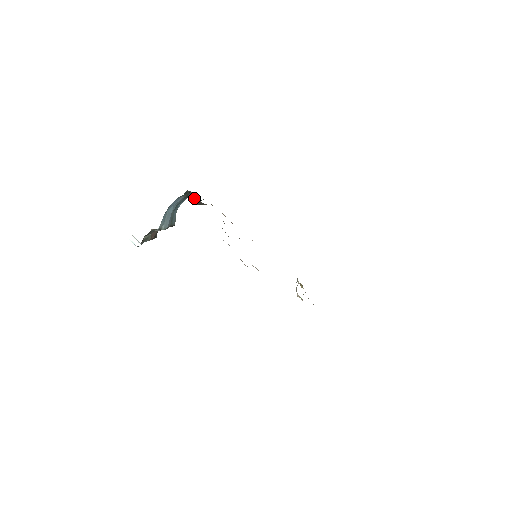
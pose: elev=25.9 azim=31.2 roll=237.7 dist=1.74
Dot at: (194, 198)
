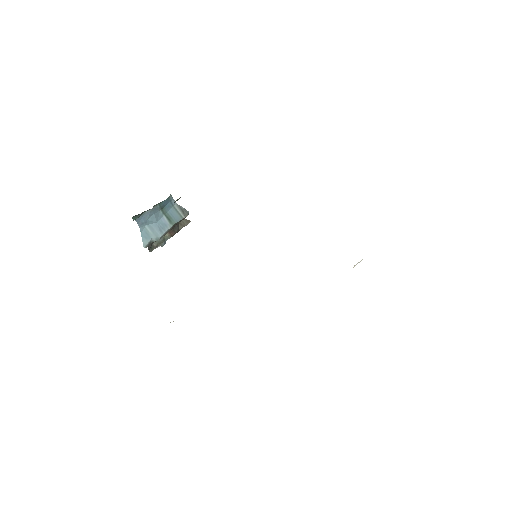
Dot at: occluded
